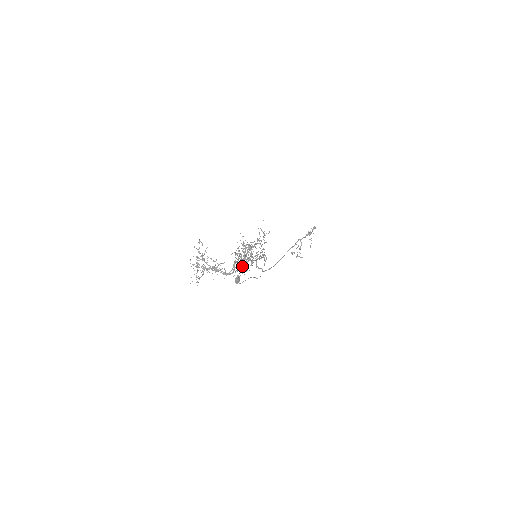
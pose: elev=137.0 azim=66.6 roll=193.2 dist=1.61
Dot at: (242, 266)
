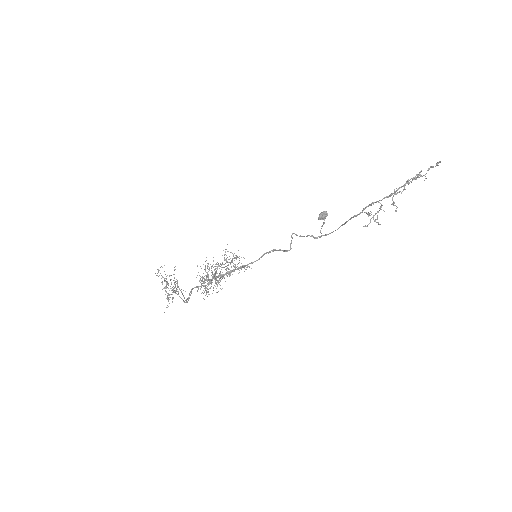
Dot at: (223, 277)
